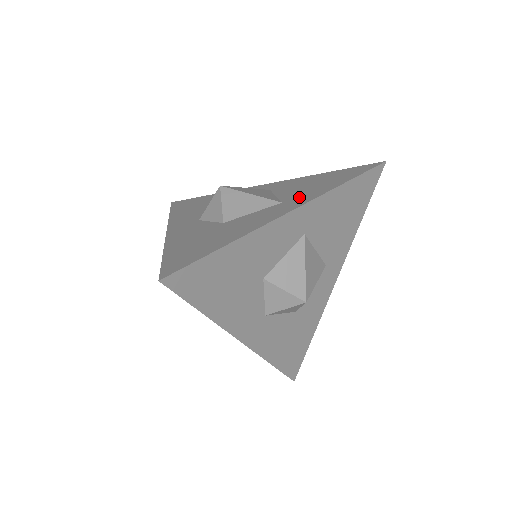
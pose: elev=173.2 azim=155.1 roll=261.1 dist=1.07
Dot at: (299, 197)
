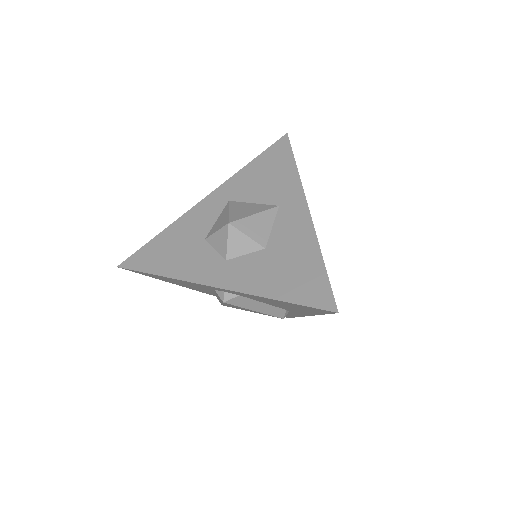
Dot at: (285, 195)
